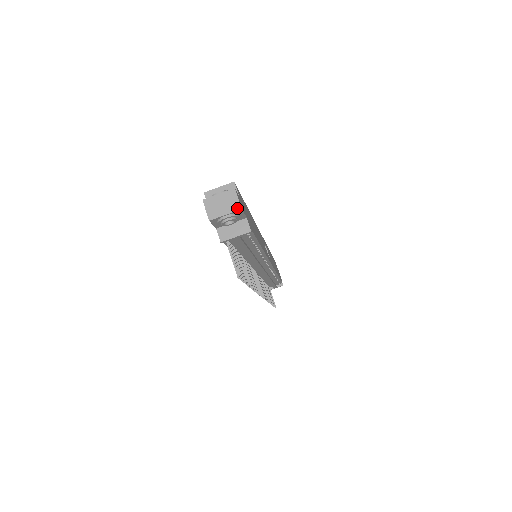
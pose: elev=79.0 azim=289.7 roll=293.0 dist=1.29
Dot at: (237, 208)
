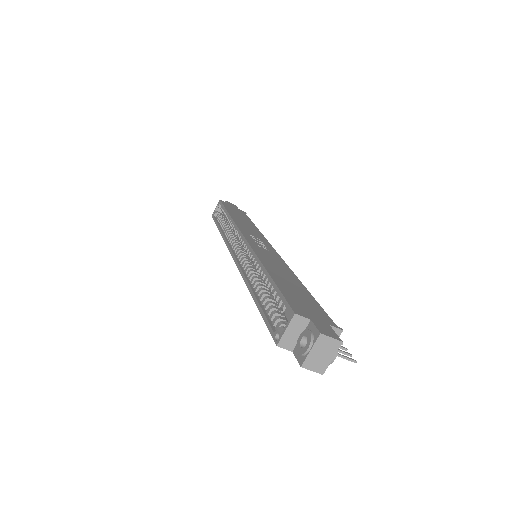
Dot at: (338, 345)
